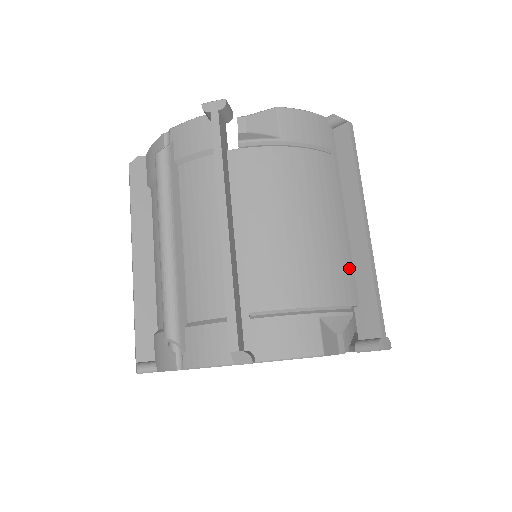
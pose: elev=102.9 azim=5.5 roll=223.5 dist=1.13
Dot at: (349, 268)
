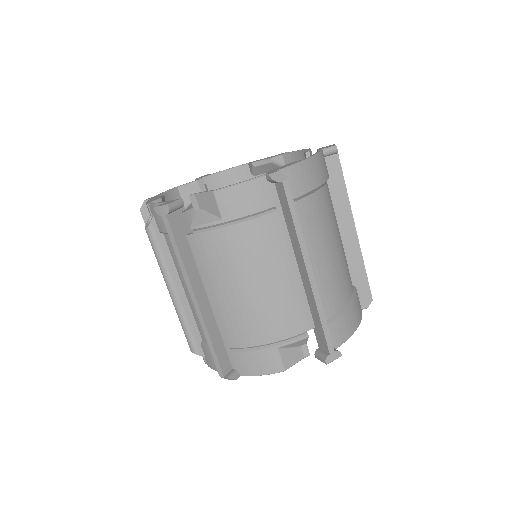
Dot at: (302, 303)
